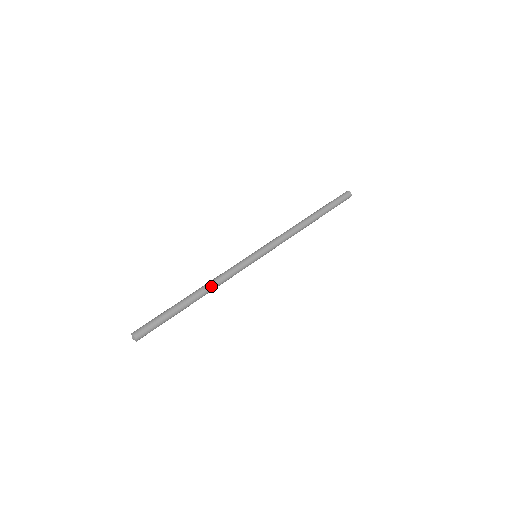
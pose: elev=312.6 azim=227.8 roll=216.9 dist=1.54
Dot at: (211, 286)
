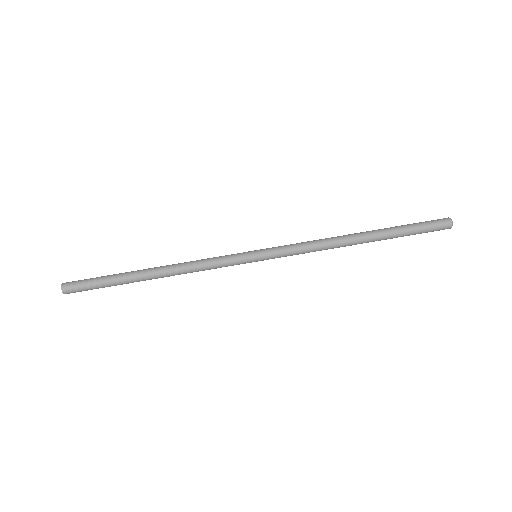
Dot at: occluded
